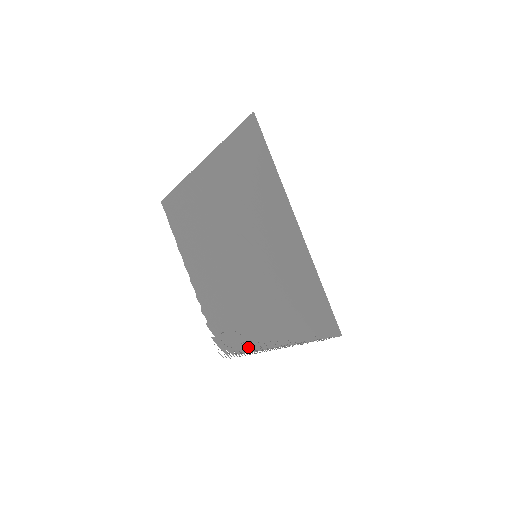
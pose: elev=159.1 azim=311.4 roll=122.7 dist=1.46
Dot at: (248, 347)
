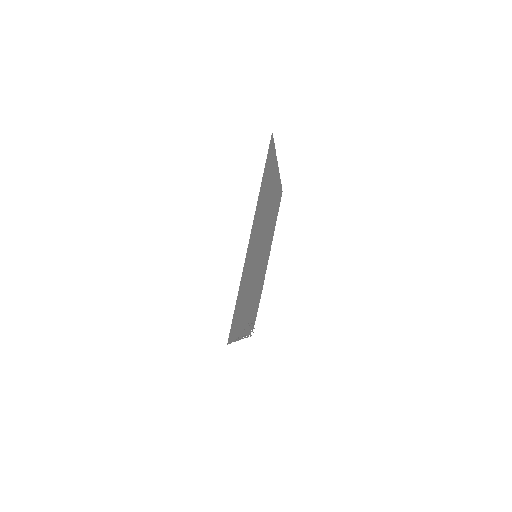
Dot at: occluded
